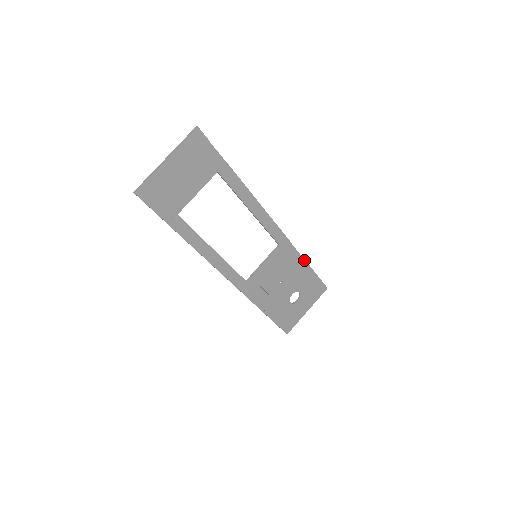
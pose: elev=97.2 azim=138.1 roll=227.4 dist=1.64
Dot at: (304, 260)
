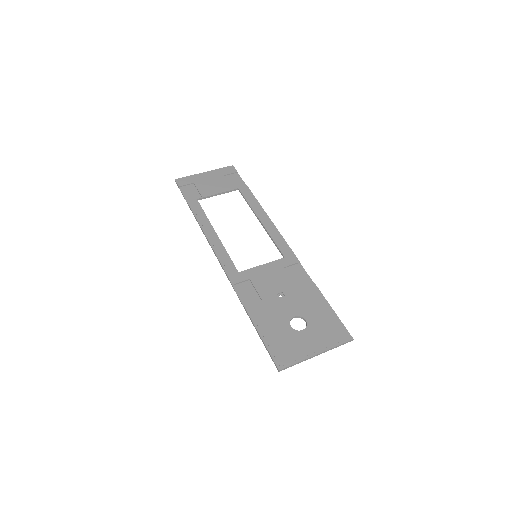
Dot at: (315, 286)
